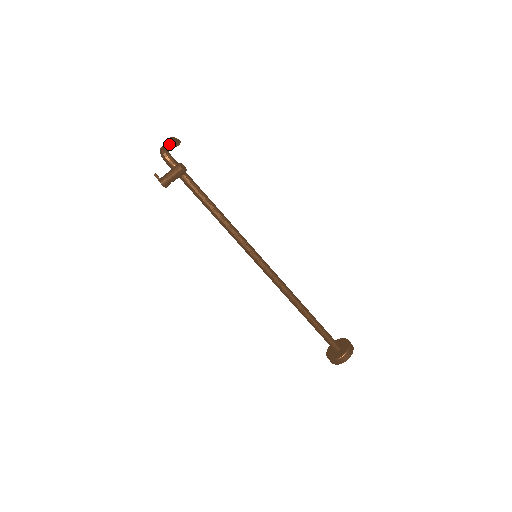
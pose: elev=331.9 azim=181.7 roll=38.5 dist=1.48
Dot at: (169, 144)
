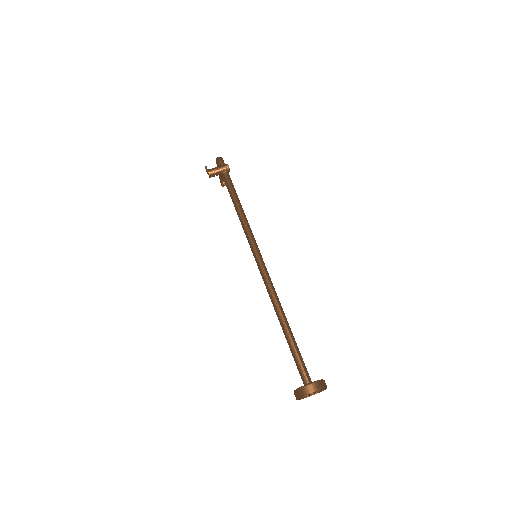
Dot at: occluded
